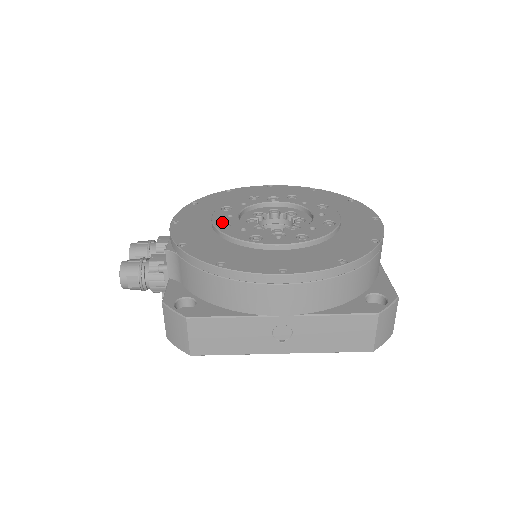
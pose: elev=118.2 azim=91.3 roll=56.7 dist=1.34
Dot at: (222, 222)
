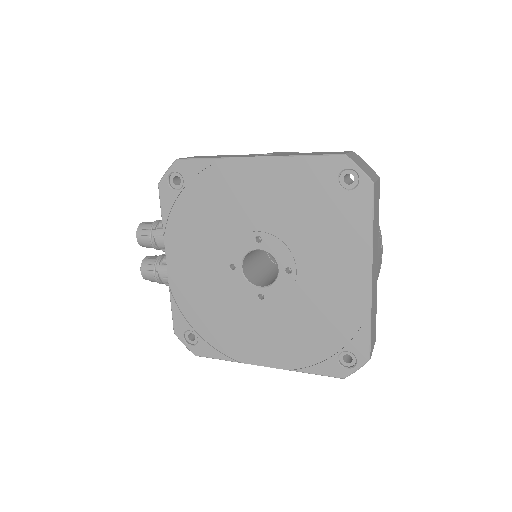
Dot at: occluded
